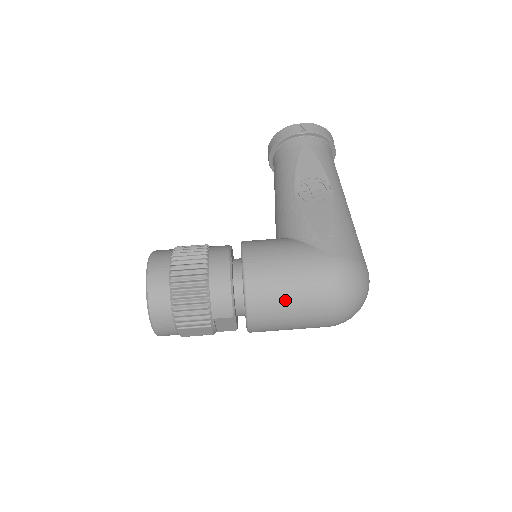
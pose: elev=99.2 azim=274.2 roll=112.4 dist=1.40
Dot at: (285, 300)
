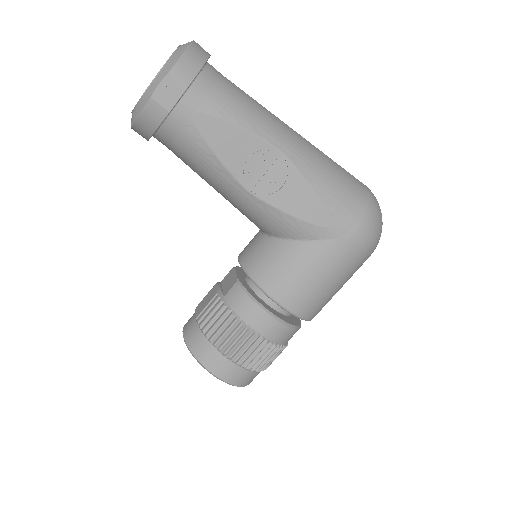
Dot at: (336, 292)
